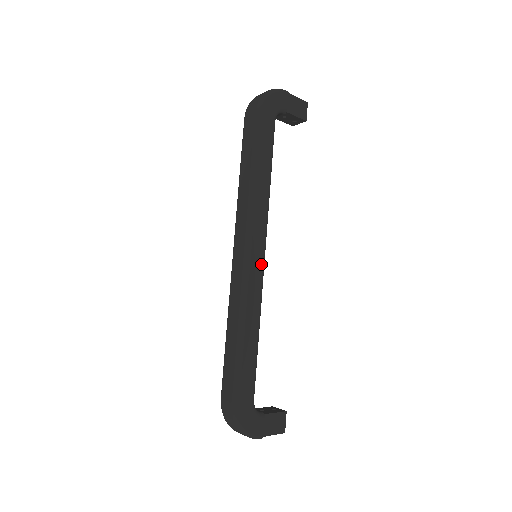
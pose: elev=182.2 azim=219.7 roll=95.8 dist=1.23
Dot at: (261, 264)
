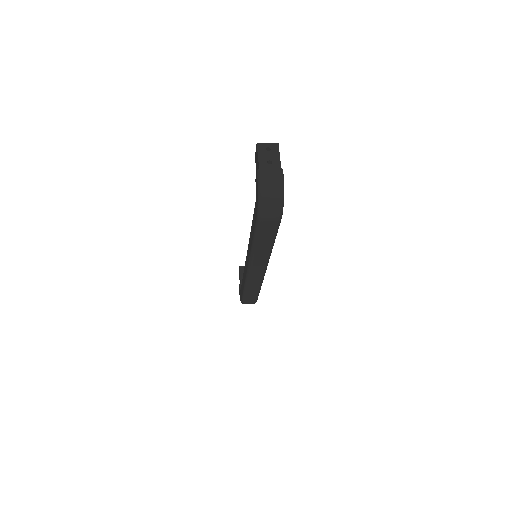
Dot at: occluded
